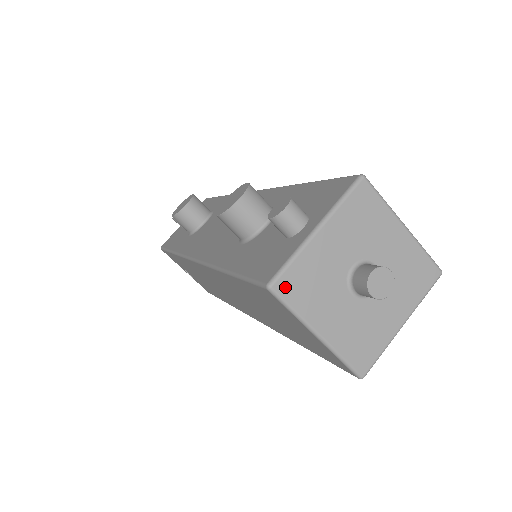
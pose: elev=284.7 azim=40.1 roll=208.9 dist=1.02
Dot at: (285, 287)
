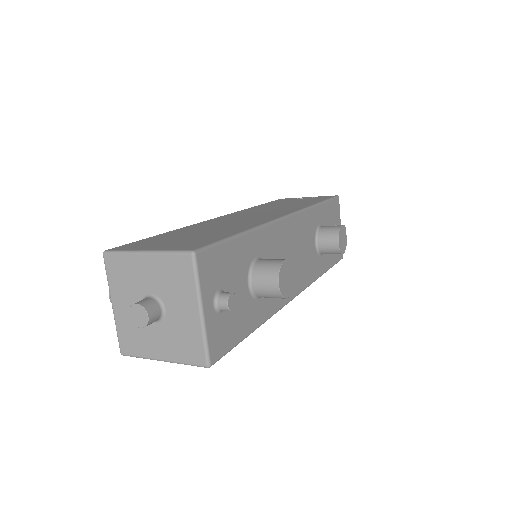
Dot at: (126, 349)
